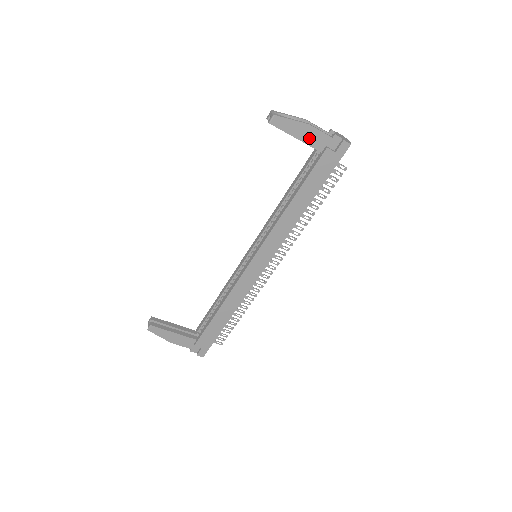
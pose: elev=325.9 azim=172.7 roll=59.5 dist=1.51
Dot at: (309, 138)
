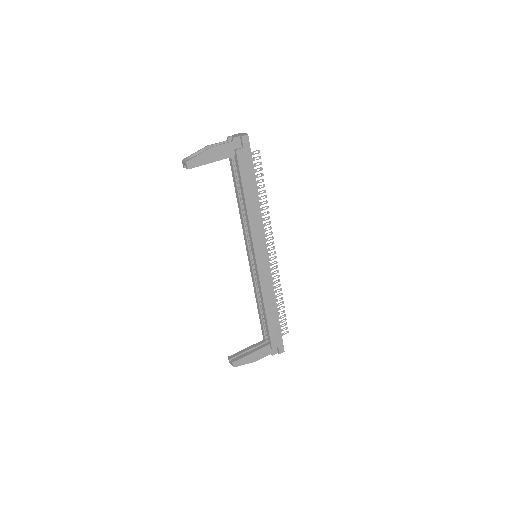
Dot at: (220, 155)
